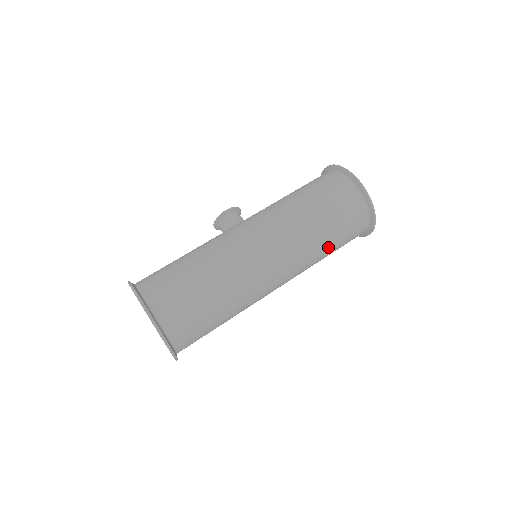
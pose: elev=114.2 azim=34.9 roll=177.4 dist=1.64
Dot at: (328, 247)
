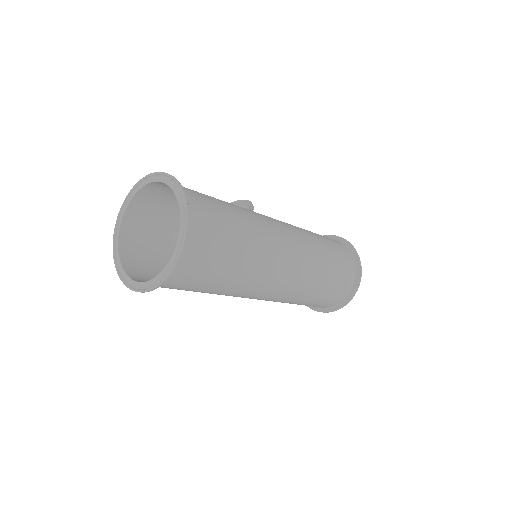
Dot at: (319, 289)
